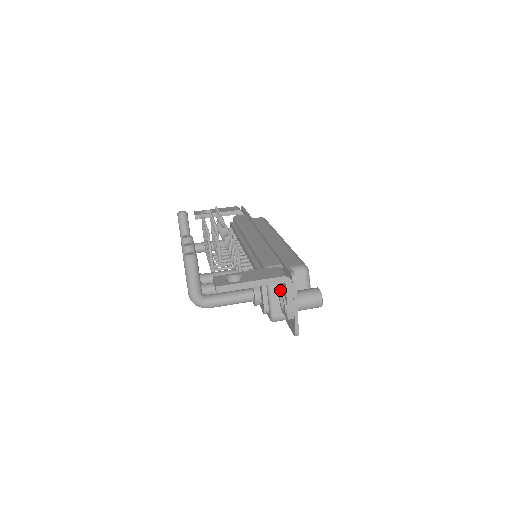
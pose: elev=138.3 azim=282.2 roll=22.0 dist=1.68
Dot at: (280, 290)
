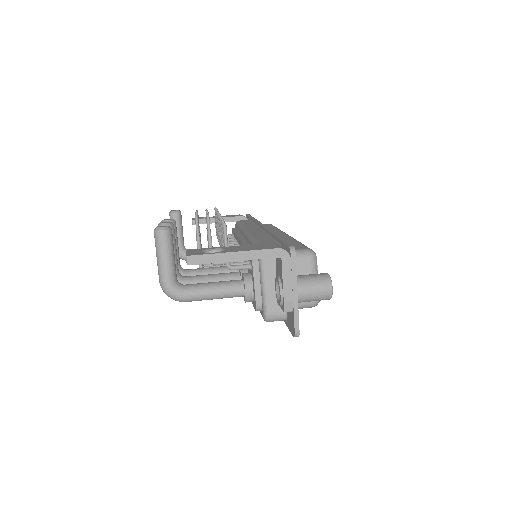
Dot at: (276, 275)
